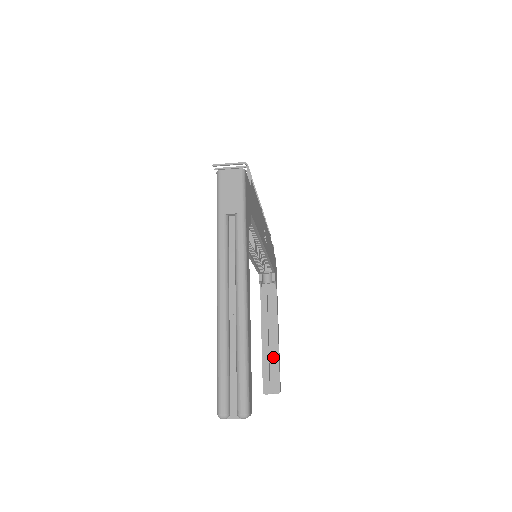
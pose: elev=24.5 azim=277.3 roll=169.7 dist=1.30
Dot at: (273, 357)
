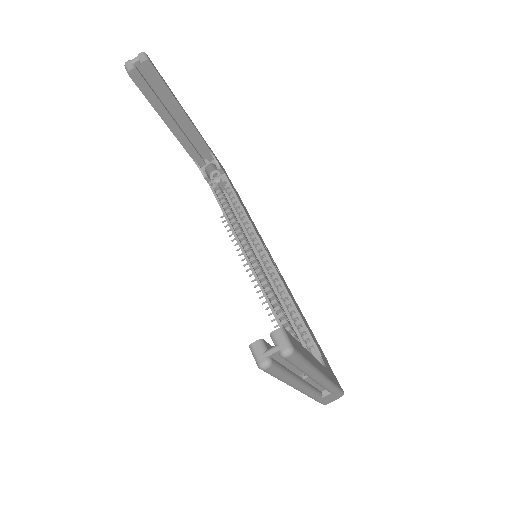
Dot at: occluded
